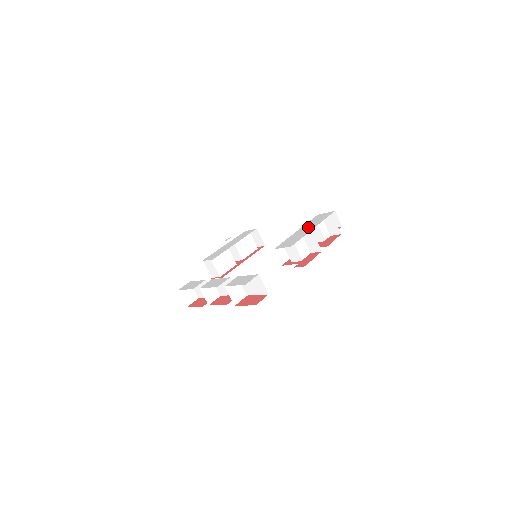
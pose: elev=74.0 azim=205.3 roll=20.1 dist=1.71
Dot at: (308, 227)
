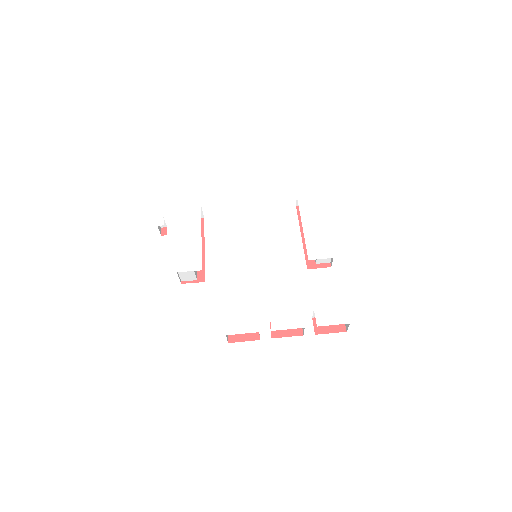
Dot at: (315, 222)
